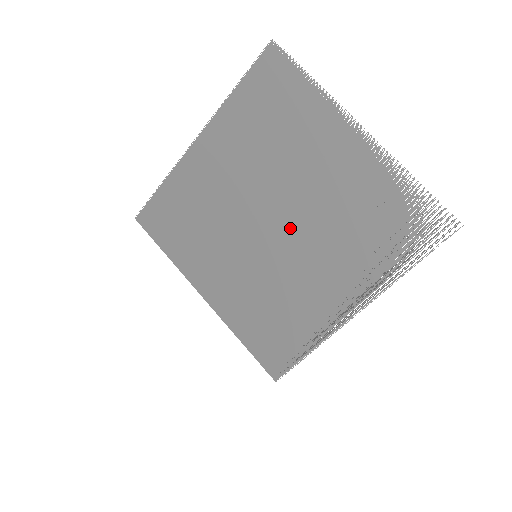
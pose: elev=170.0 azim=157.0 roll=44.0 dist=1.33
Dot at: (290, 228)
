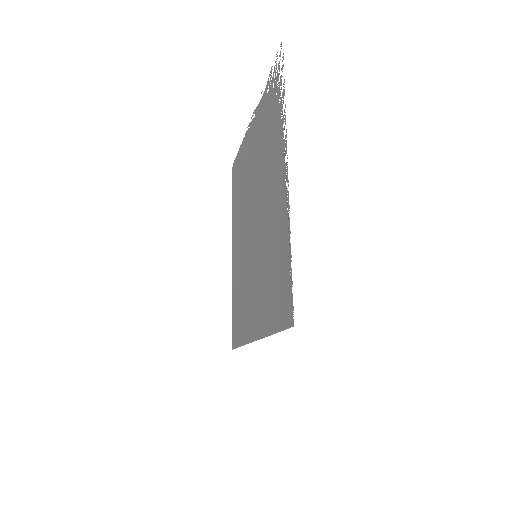
Dot at: (256, 209)
